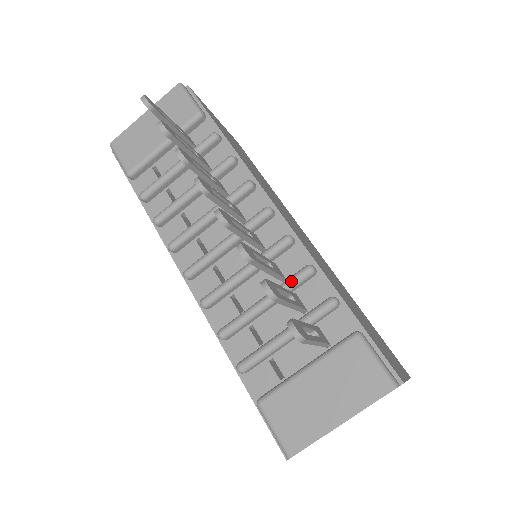
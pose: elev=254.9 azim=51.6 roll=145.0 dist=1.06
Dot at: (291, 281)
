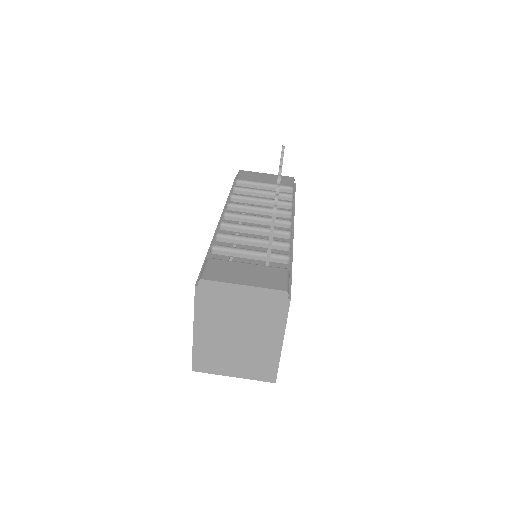
Dot at: (275, 240)
